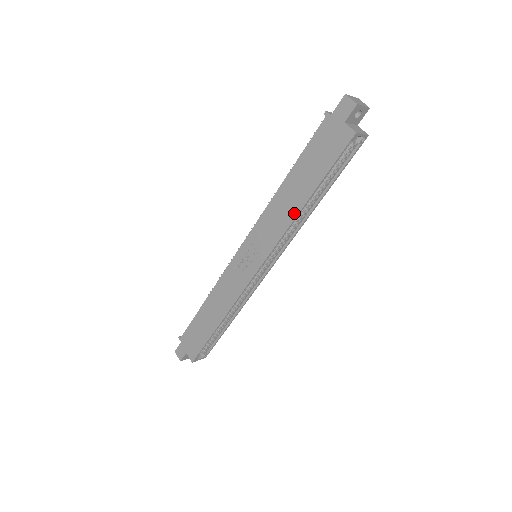
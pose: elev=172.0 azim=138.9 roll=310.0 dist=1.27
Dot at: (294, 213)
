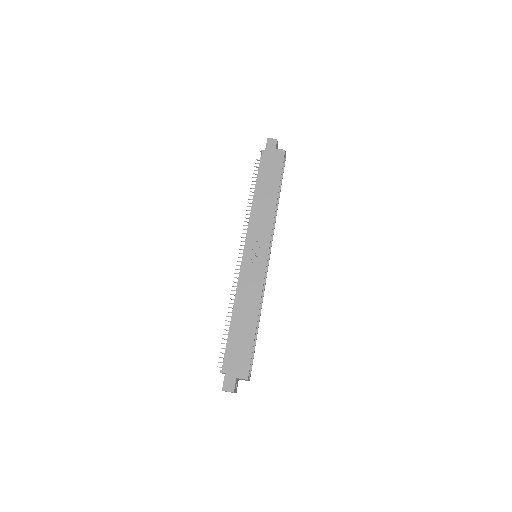
Dot at: (273, 205)
